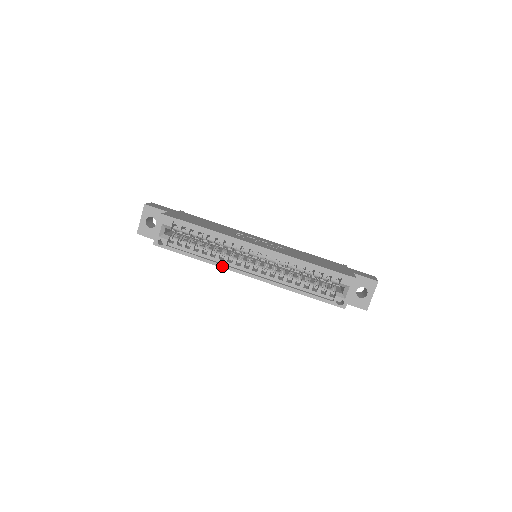
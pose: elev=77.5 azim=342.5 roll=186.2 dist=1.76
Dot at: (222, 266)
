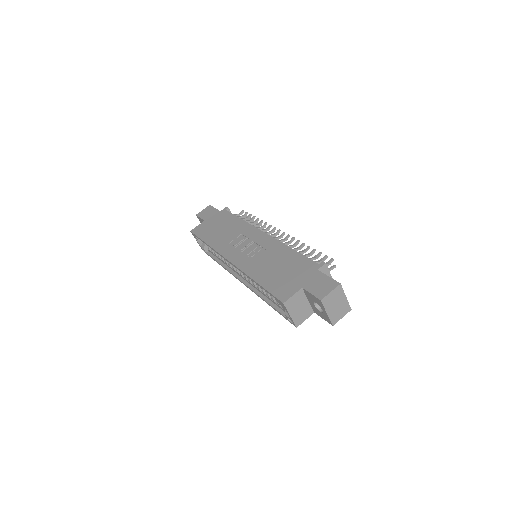
Dot at: (229, 272)
